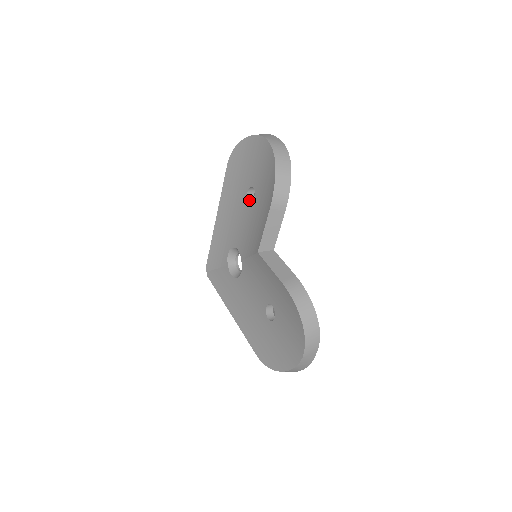
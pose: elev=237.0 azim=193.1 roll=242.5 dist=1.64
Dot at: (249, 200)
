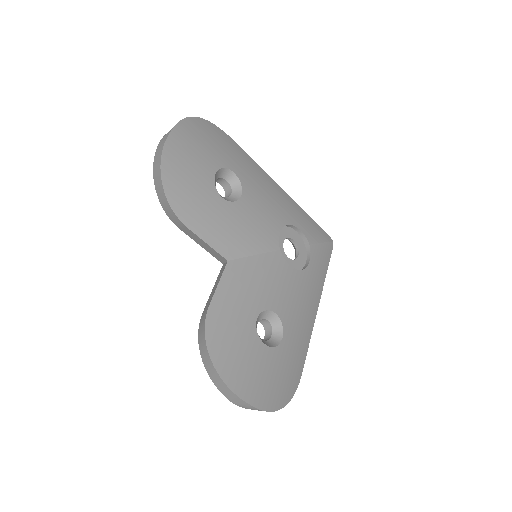
Dot at: (226, 193)
